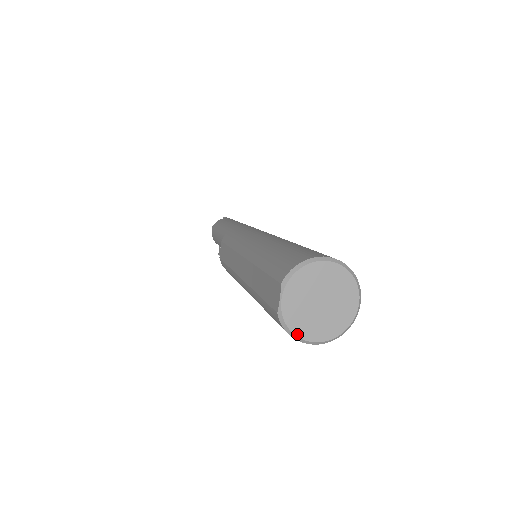
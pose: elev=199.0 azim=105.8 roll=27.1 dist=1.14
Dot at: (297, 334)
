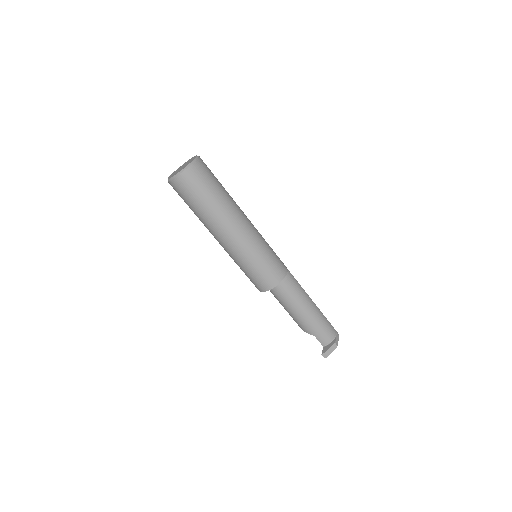
Dot at: (170, 178)
